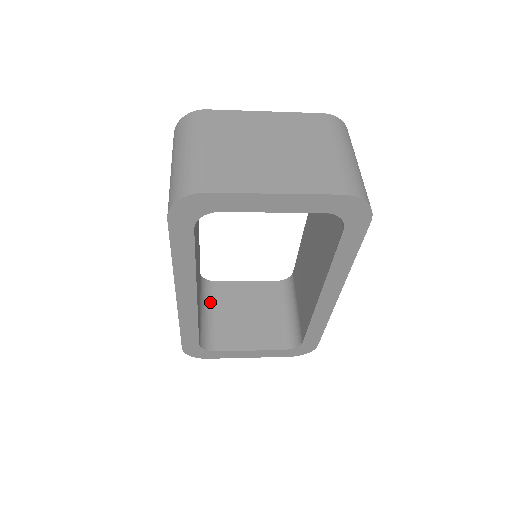
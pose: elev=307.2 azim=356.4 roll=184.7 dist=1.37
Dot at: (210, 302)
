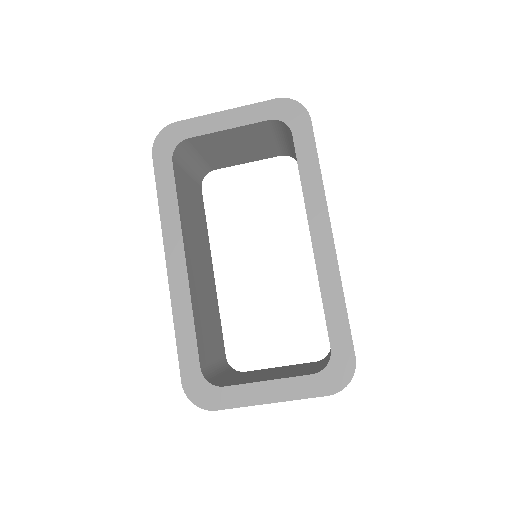
Dot at: (232, 375)
